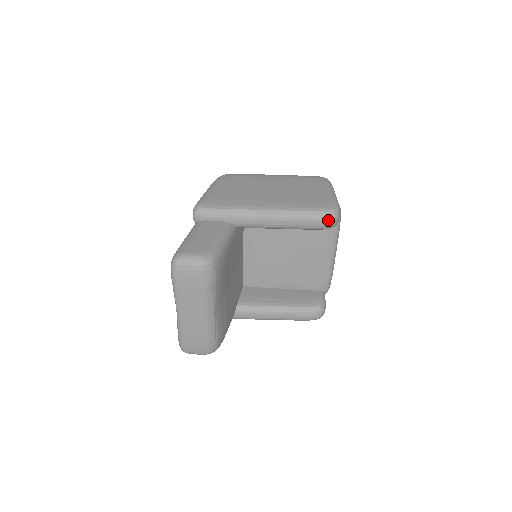
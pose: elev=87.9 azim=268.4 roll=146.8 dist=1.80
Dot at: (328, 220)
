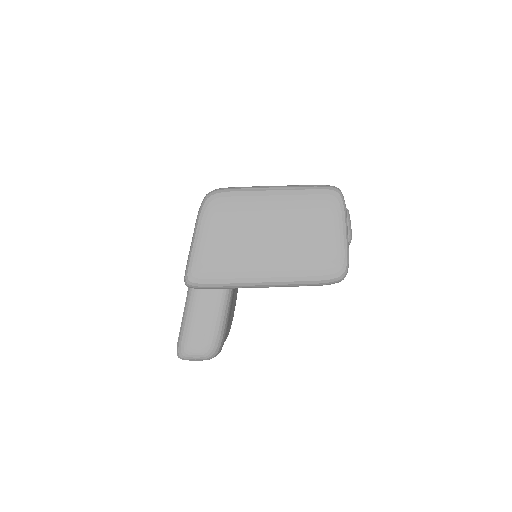
Dot at: (334, 283)
